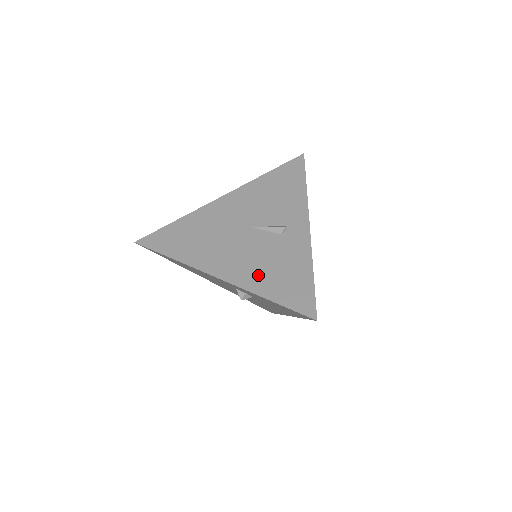
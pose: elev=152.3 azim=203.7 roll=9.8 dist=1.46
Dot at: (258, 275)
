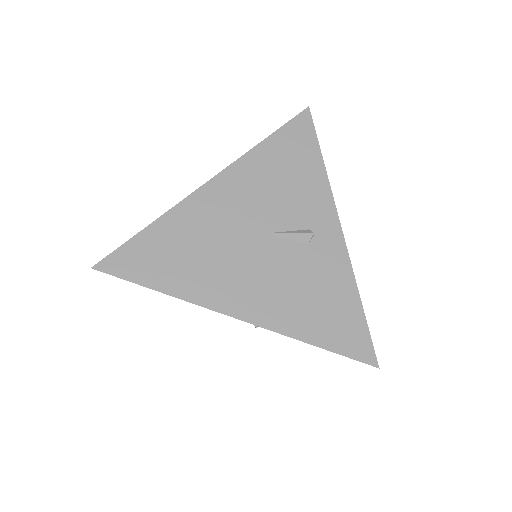
Dot at: (293, 310)
